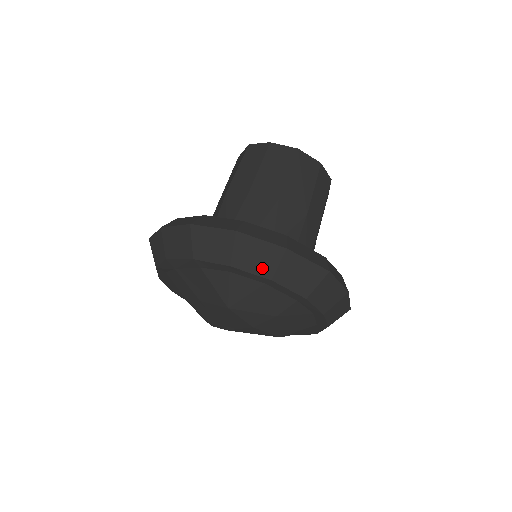
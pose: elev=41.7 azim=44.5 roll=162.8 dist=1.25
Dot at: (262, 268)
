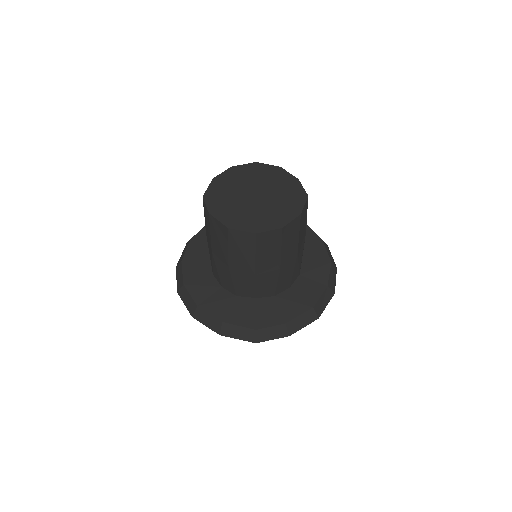
Dot at: occluded
